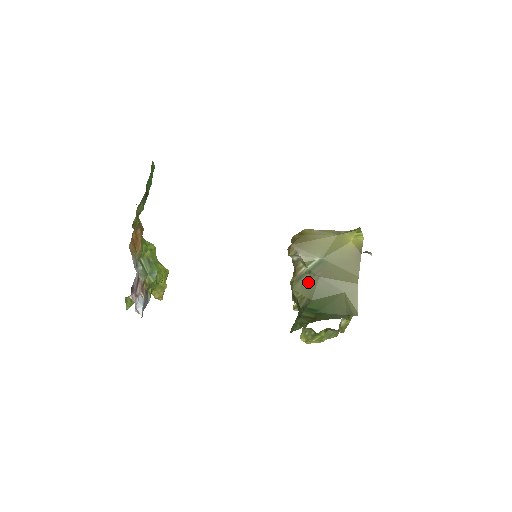
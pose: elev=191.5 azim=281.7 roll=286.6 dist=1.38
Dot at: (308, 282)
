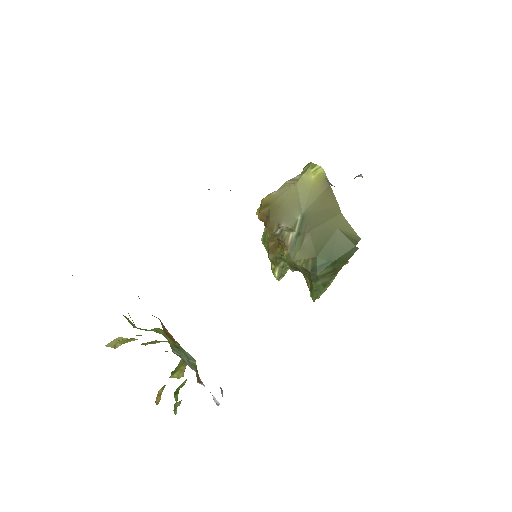
Dot at: (302, 244)
